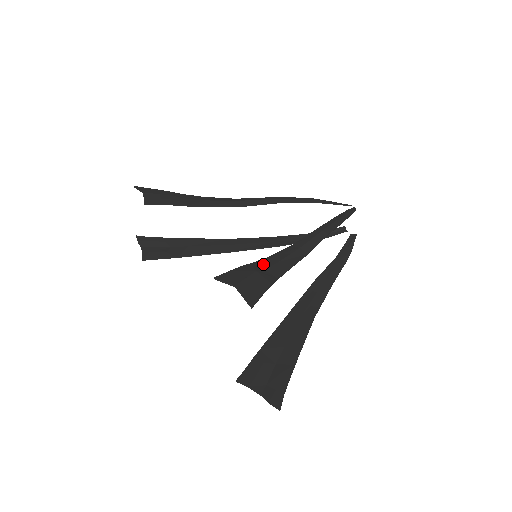
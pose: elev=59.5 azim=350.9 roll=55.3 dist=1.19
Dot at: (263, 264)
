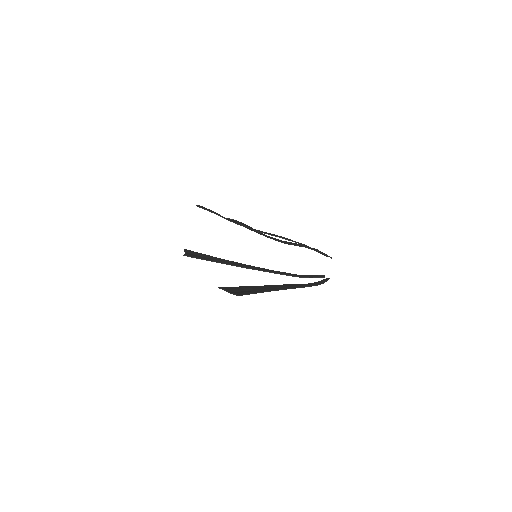
Dot at: occluded
